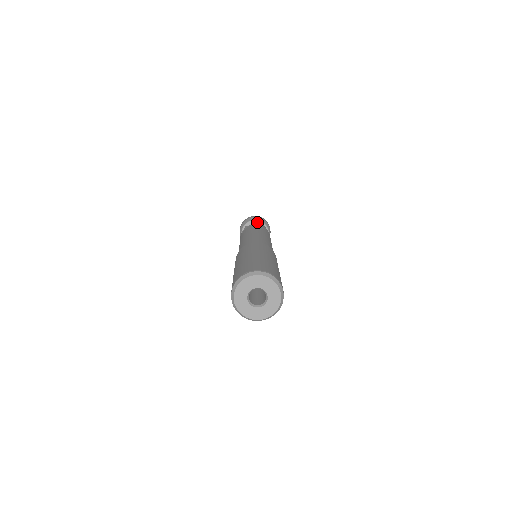
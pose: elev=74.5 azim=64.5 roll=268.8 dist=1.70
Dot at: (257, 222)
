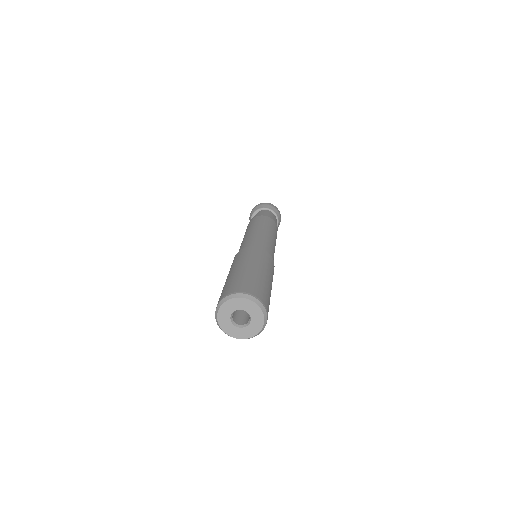
Dot at: (258, 212)
